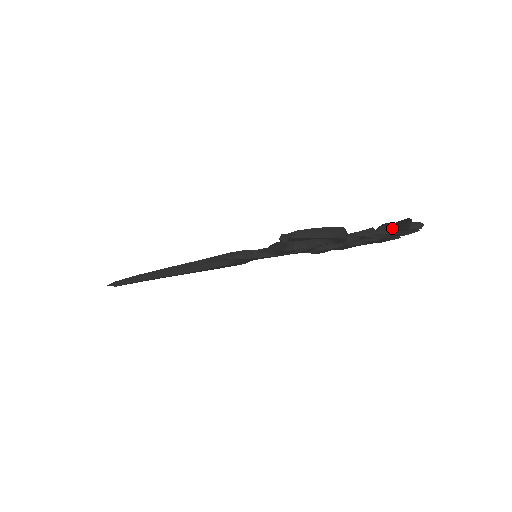
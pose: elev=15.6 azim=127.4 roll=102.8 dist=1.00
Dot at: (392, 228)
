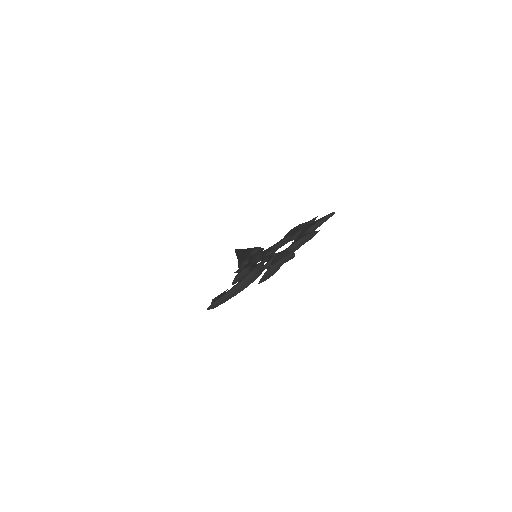
Dot at: occluded
